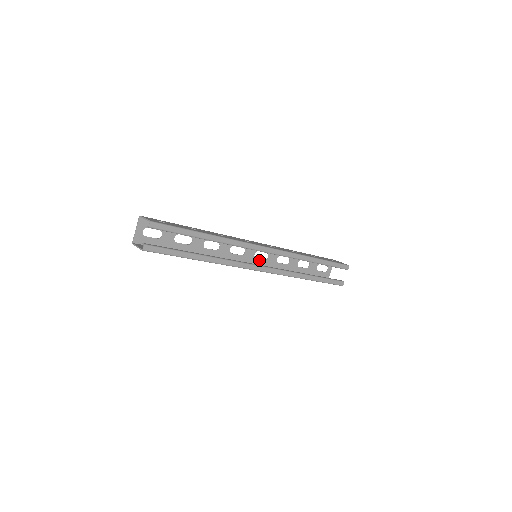
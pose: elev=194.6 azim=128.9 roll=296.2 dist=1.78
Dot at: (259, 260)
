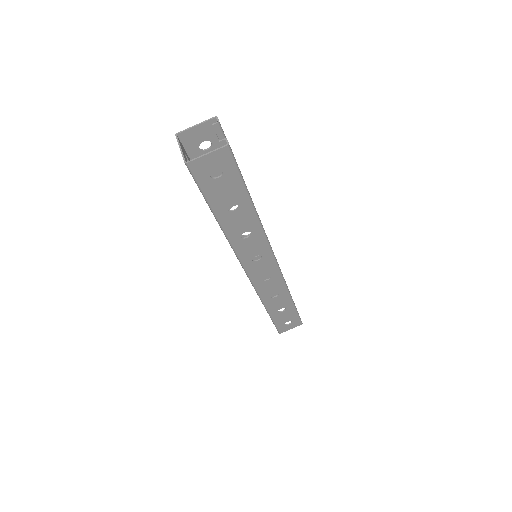
Dot at: occluded
